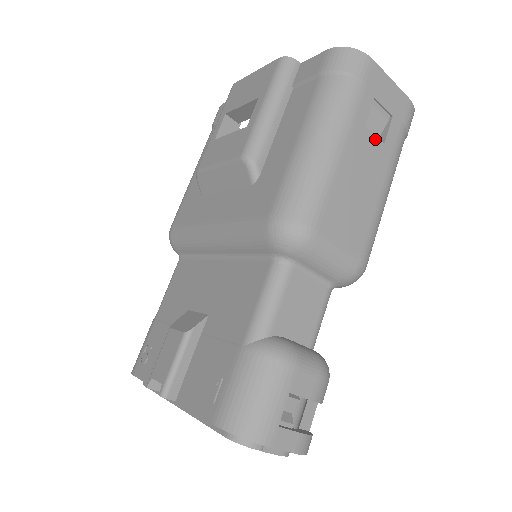
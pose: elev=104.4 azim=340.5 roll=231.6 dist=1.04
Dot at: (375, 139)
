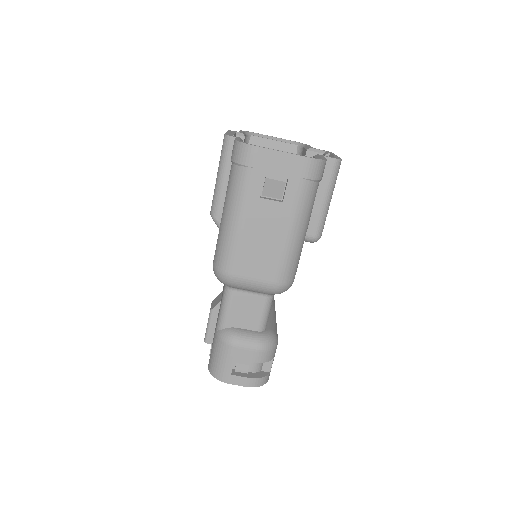
Dot at: (273, 202)
